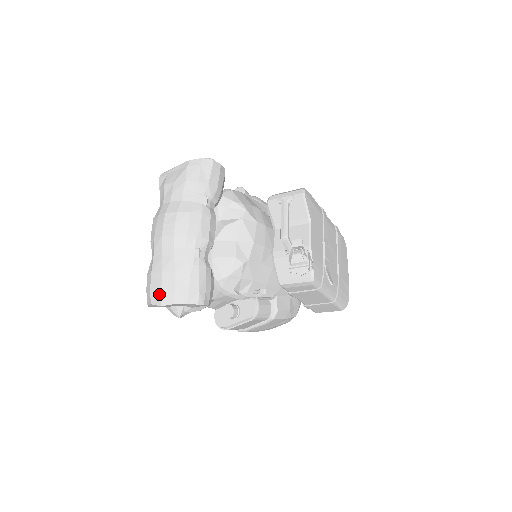
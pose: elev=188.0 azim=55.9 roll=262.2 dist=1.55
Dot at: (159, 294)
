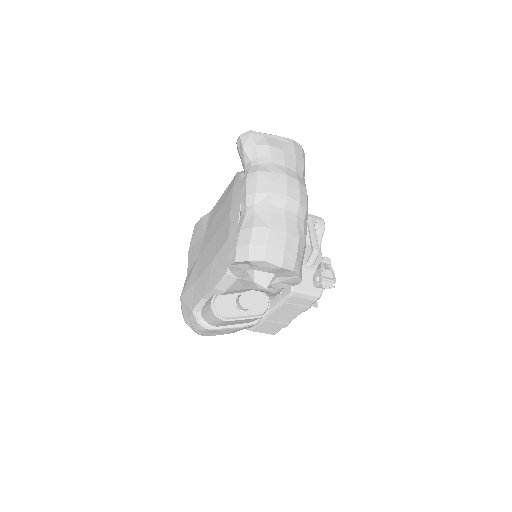
Dot at: (281, 254)
